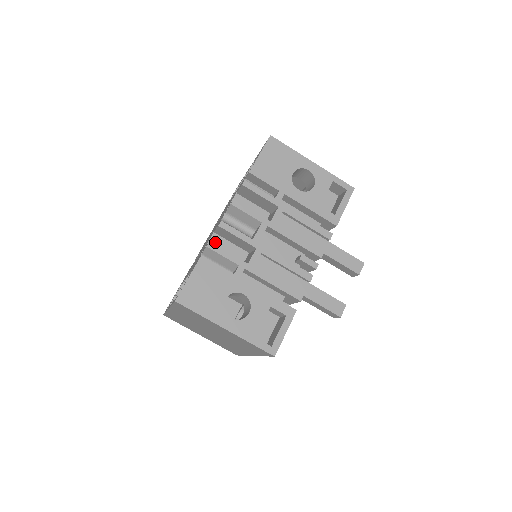
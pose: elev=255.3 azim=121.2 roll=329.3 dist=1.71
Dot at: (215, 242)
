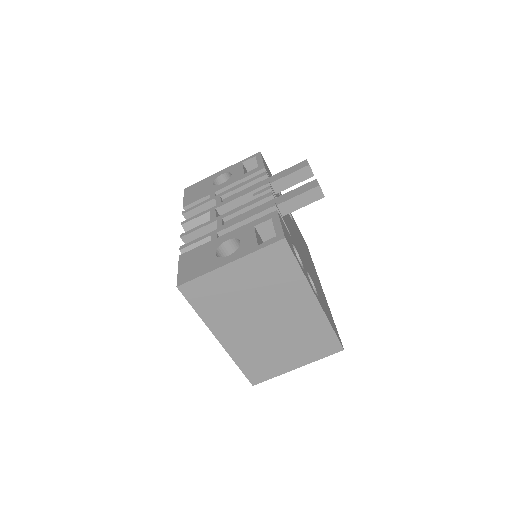
Dot at: occluded
